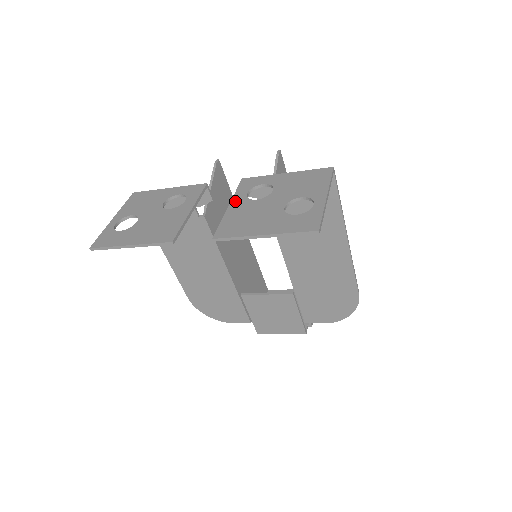
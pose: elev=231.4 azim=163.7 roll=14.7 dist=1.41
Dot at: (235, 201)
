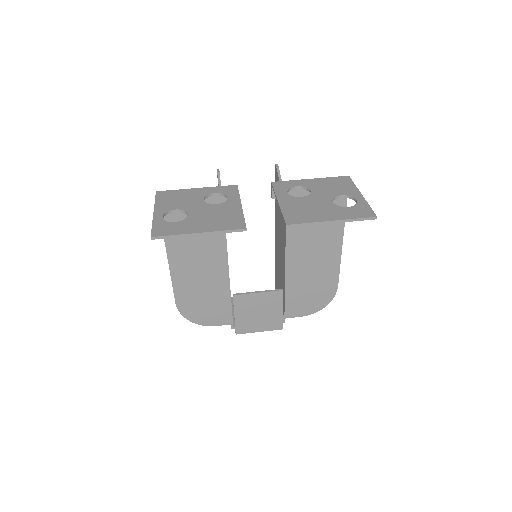
Dot at: (282, 198)
